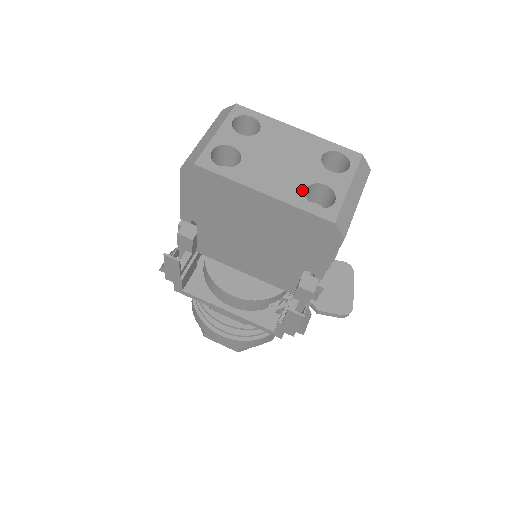
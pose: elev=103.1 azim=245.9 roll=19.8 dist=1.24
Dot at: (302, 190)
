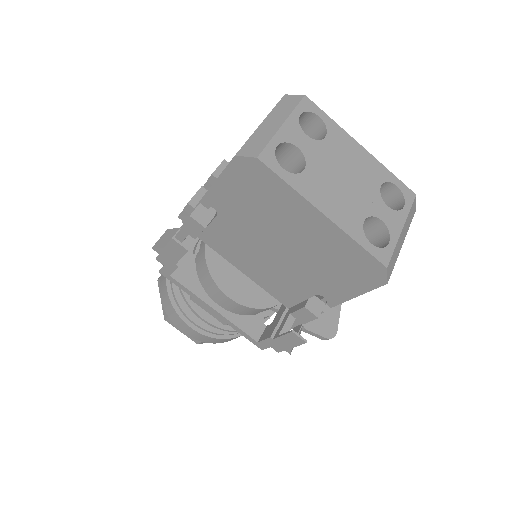
Dot at: (361, 221)
